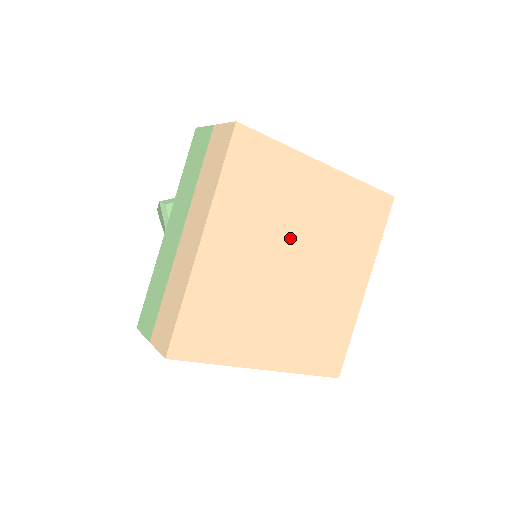
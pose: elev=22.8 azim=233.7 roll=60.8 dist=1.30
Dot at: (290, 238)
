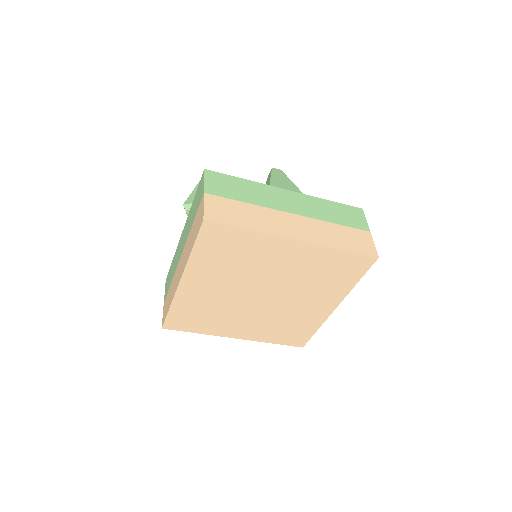
Dot at: (258, 281)
